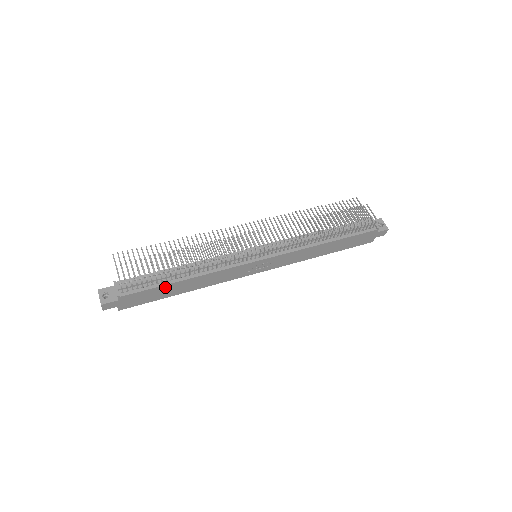
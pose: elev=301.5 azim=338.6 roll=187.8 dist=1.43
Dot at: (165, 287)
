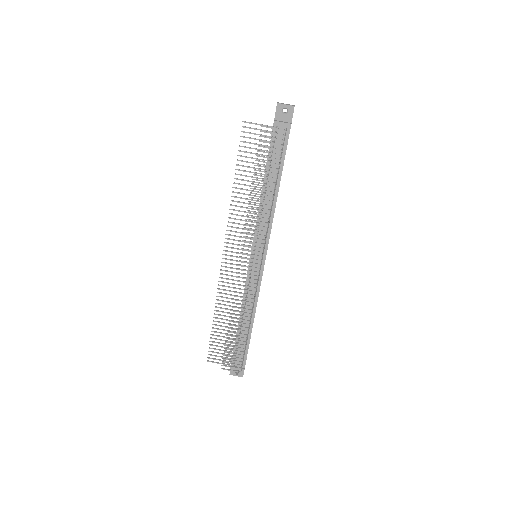
Dot at: (250, 336)
